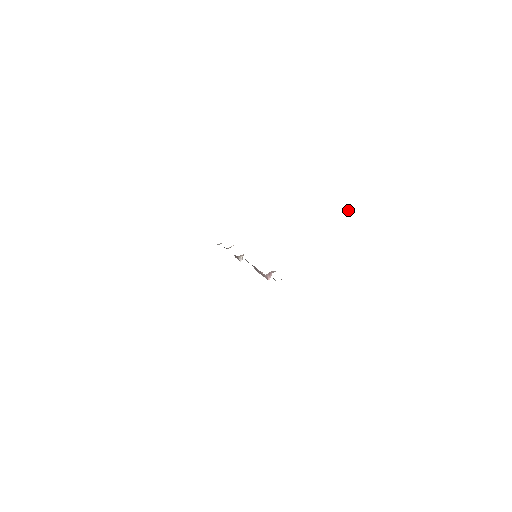
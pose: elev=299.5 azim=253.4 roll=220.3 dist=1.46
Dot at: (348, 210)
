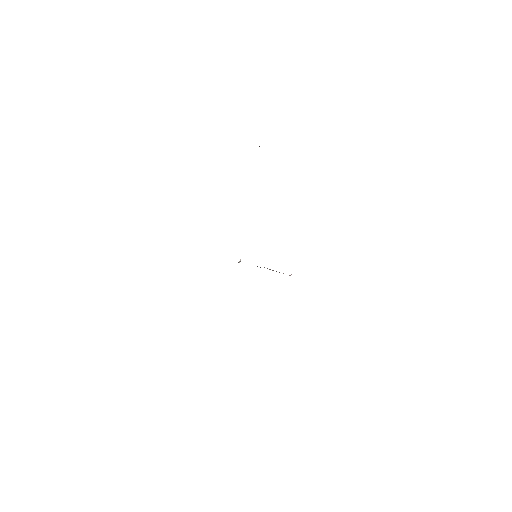
Dot at: (259, 146)
